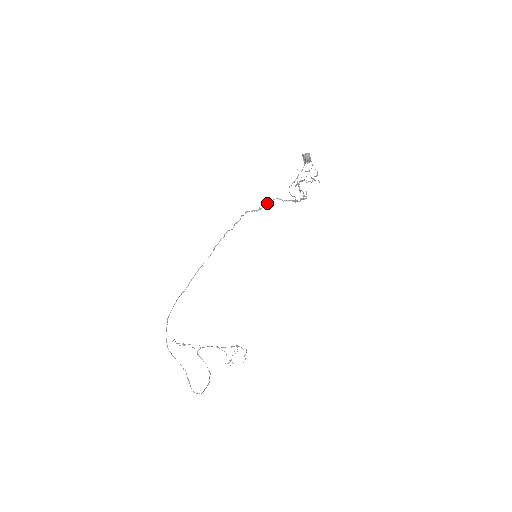
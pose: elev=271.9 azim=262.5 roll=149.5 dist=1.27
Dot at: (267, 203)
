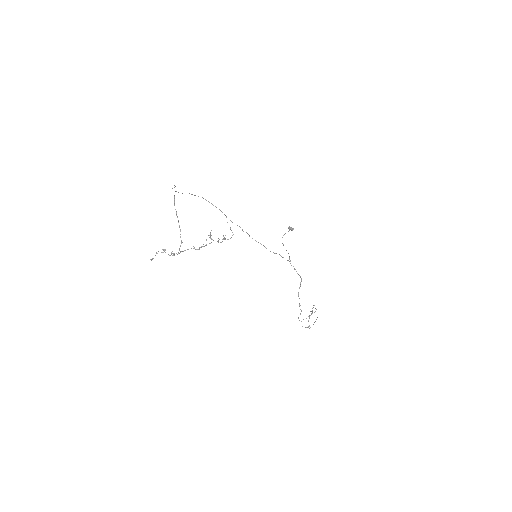
Dot at: occluded
